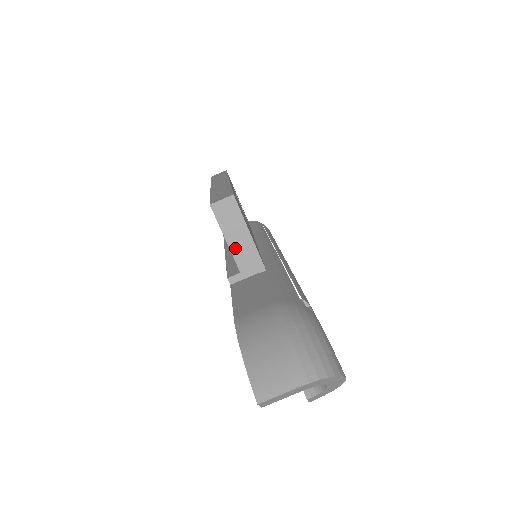
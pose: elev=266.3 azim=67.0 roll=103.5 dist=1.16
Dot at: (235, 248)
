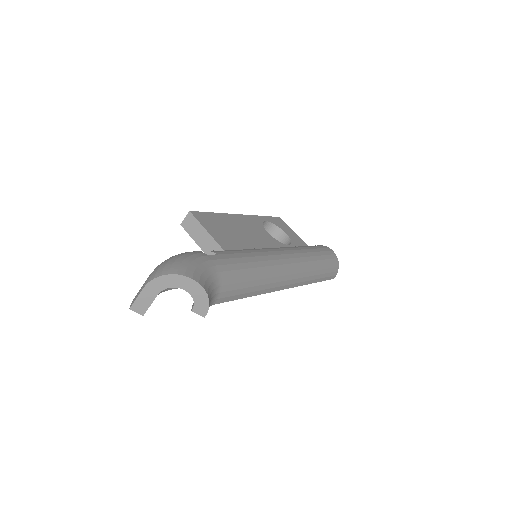
Dot at: (203, 246)
